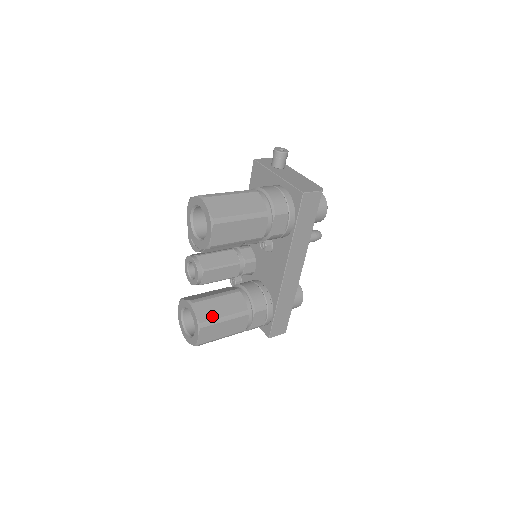
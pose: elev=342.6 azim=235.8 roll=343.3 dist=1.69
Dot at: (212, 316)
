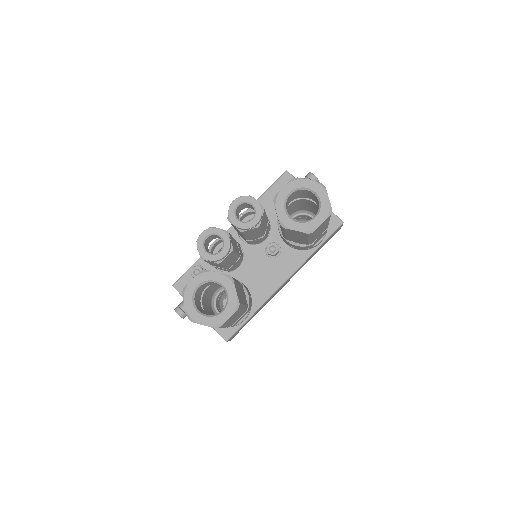
Dot at: (241, 300)
